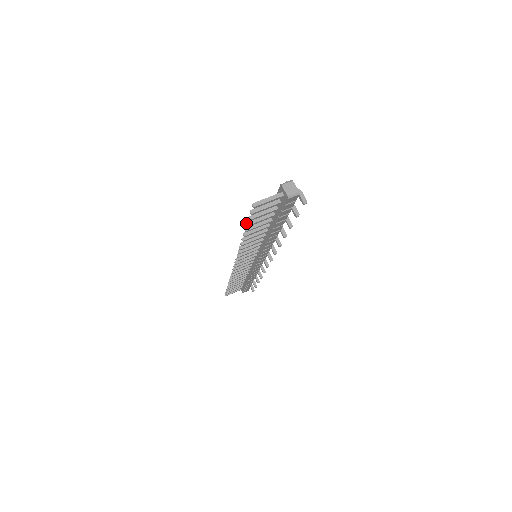
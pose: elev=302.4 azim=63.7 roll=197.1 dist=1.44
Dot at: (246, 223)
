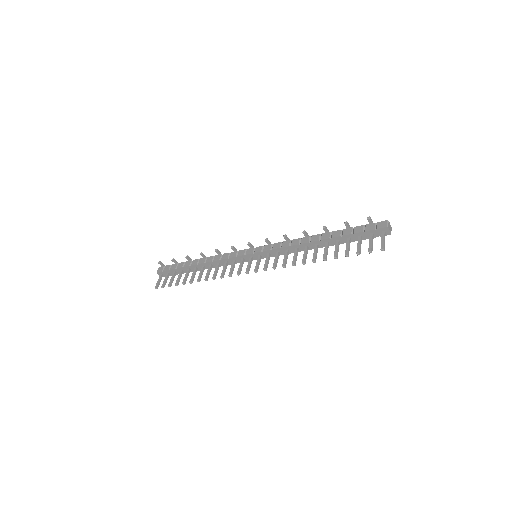
Dot at: (347, 256)
